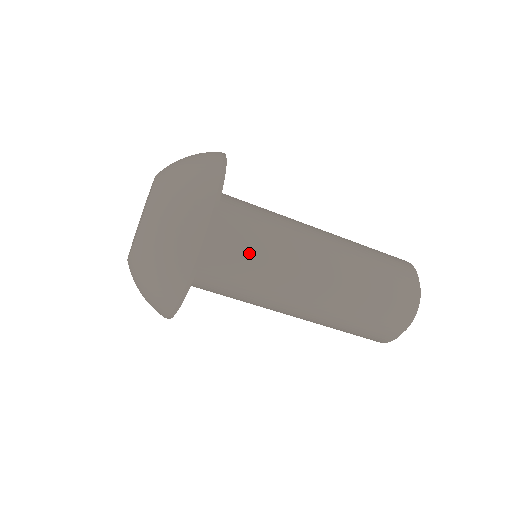
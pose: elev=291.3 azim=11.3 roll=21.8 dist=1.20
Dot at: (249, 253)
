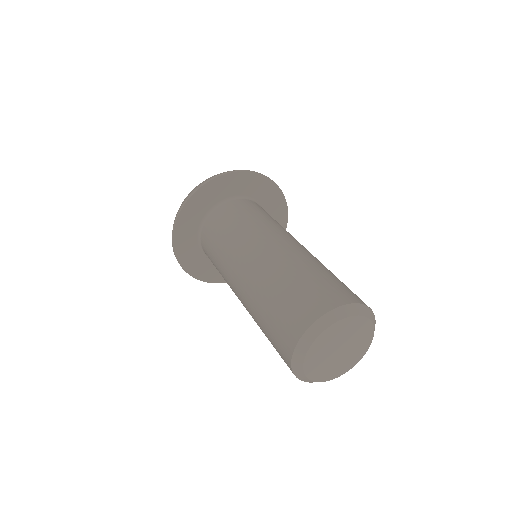
Dot at: (231, 223)
